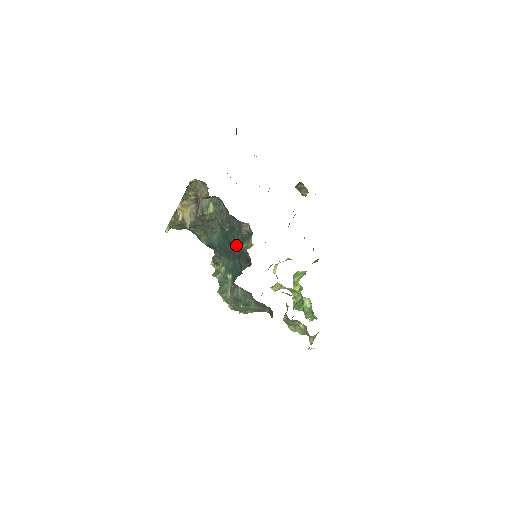
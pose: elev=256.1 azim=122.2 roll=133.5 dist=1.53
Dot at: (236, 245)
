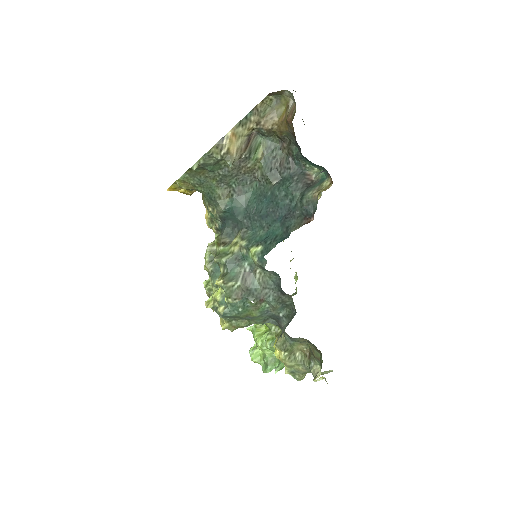
Dot at: (286, 200)
